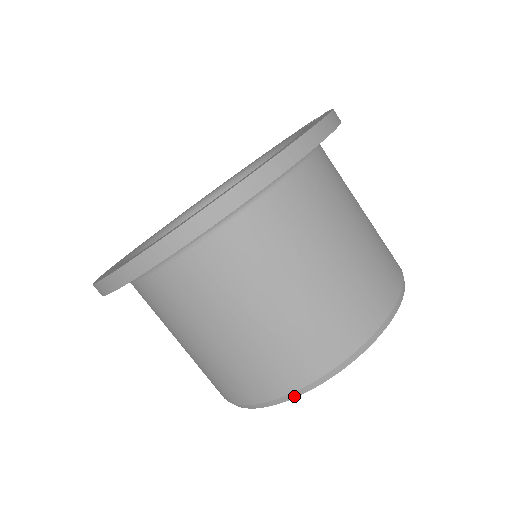
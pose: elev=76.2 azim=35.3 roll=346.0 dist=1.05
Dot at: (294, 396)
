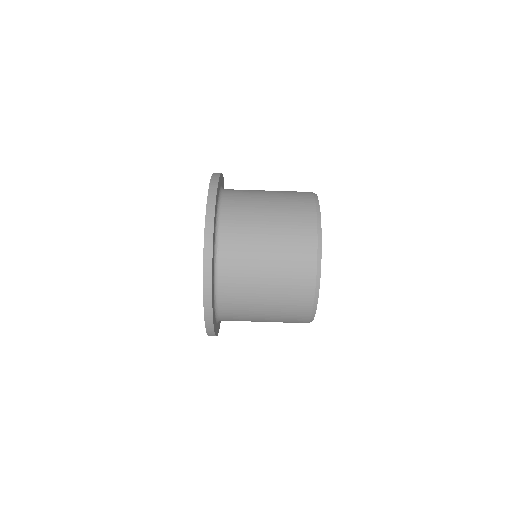
Dot at: (320, 266)
